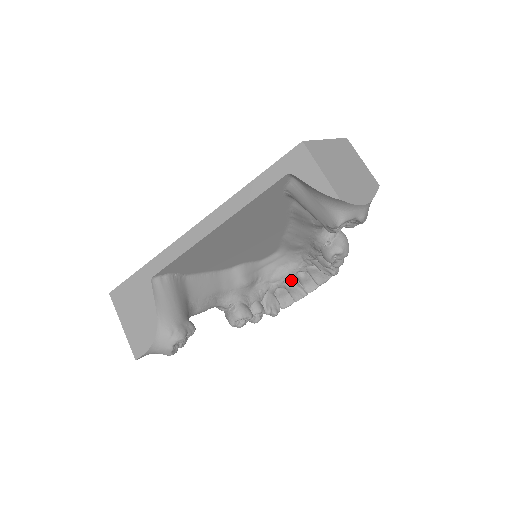
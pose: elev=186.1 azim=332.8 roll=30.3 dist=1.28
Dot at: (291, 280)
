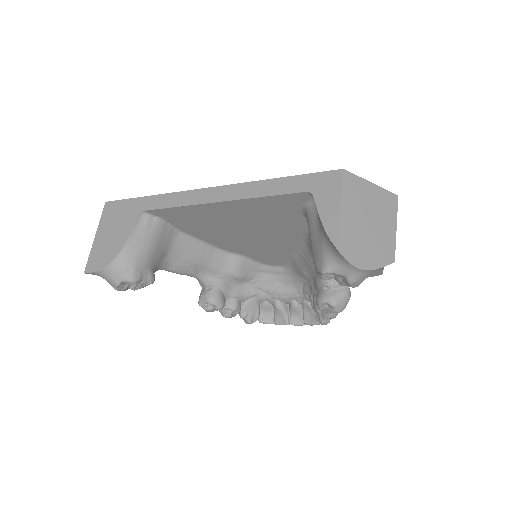
Dot at: (282, 301)
